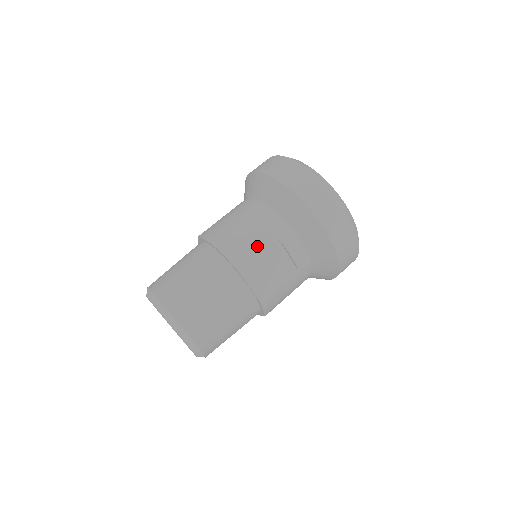
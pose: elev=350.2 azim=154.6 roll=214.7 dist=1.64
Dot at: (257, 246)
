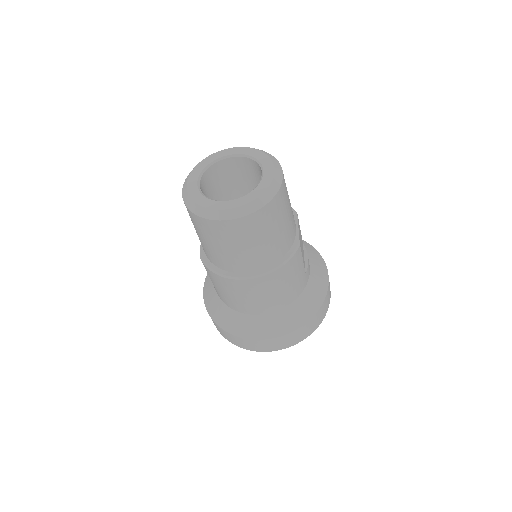
Dot at: occluded
